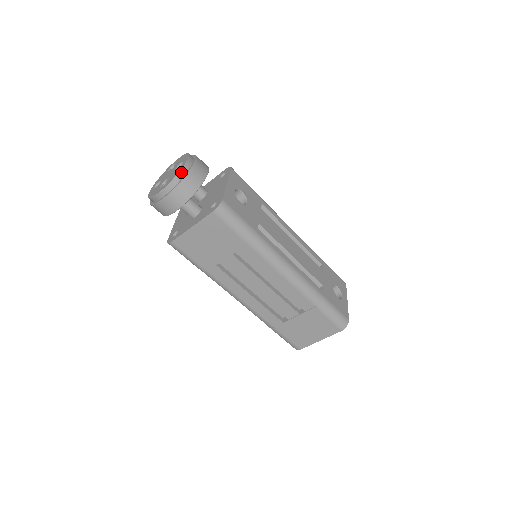
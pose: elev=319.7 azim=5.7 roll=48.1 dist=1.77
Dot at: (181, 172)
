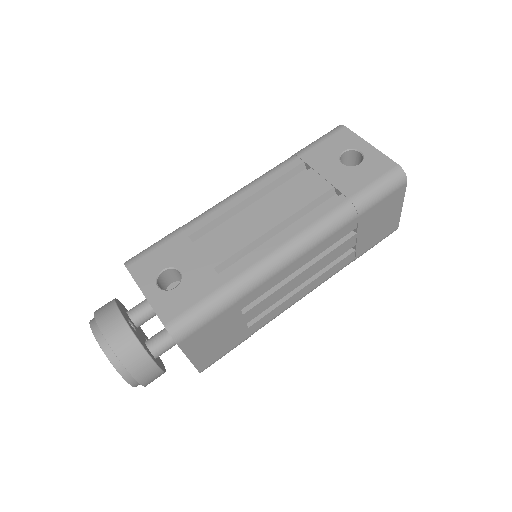
Dot at: (111, 360)
